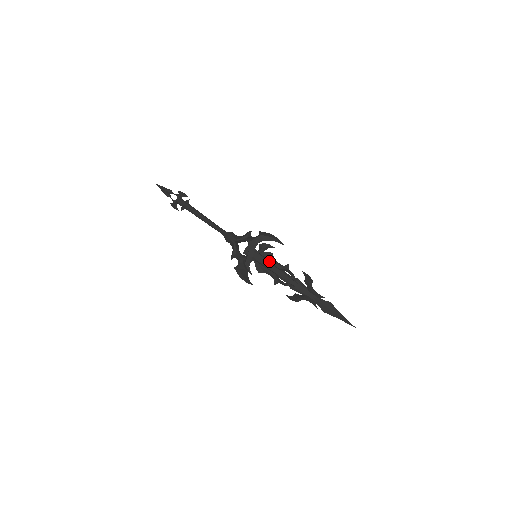
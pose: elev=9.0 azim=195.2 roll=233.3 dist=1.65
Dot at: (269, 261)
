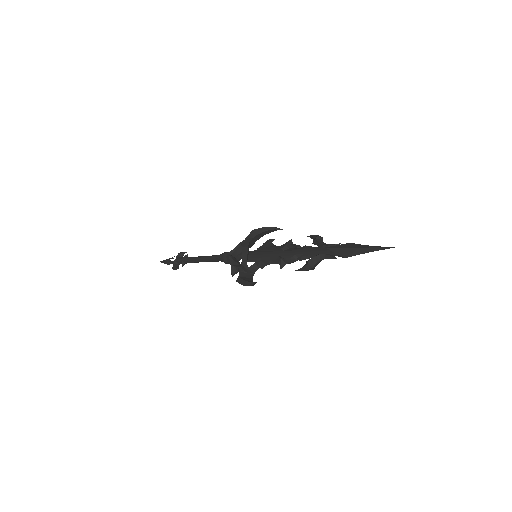
Dot at: (269, 250)
